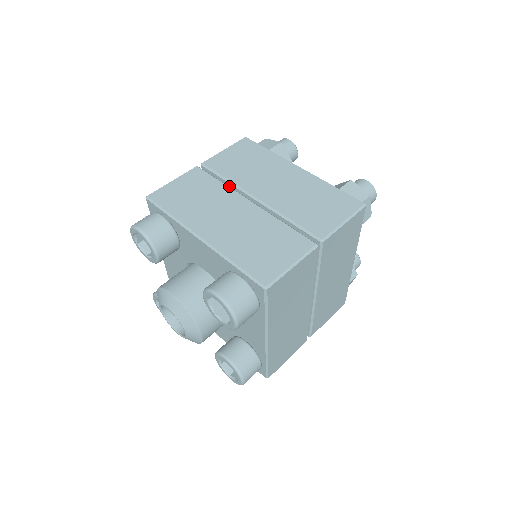
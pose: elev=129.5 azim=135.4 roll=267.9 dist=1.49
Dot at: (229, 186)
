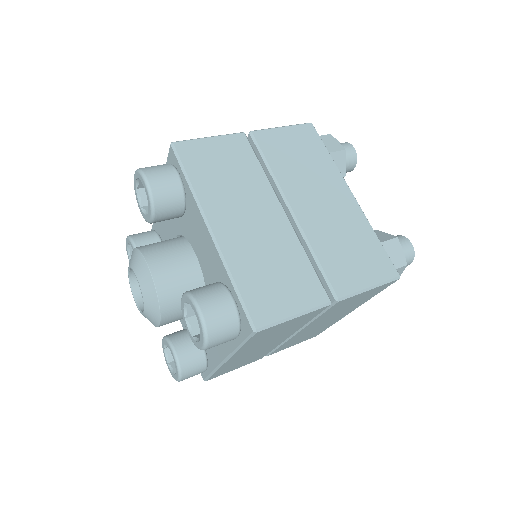
Dot at: (268, 176)
